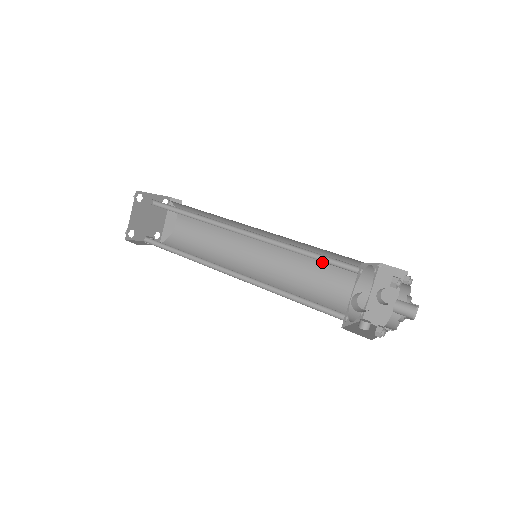
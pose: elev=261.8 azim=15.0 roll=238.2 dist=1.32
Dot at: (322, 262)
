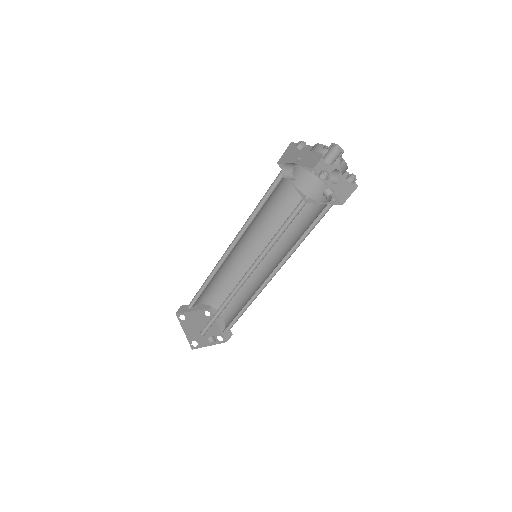
Dot at: occluded
